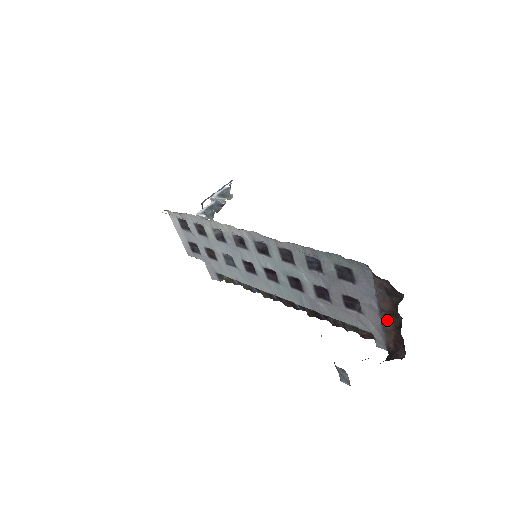
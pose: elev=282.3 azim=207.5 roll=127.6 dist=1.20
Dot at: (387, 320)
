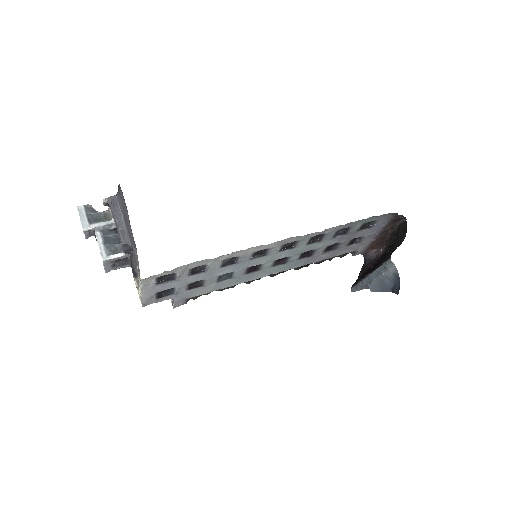
Dot at: (379, 237)
